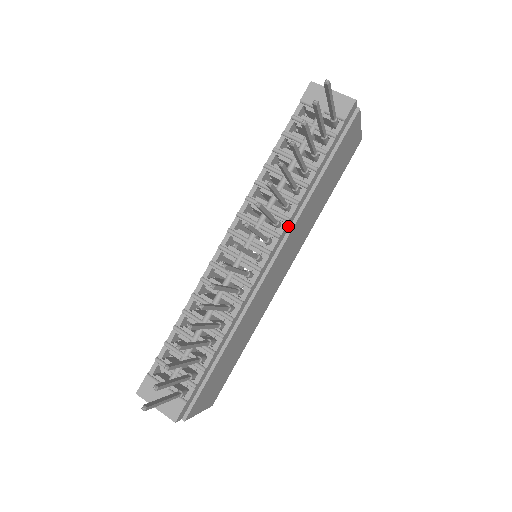
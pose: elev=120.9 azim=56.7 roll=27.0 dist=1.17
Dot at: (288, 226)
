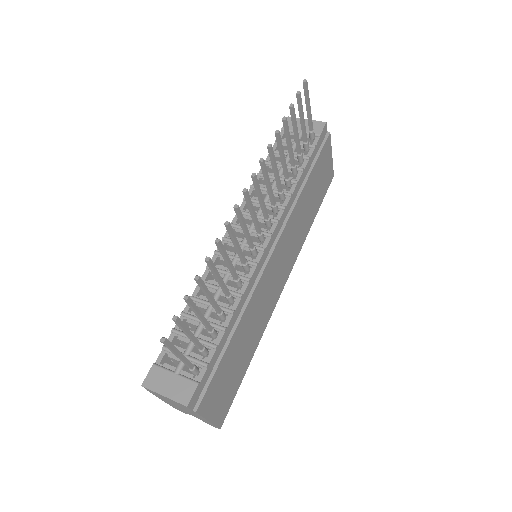
Dot at: (284, 216)
